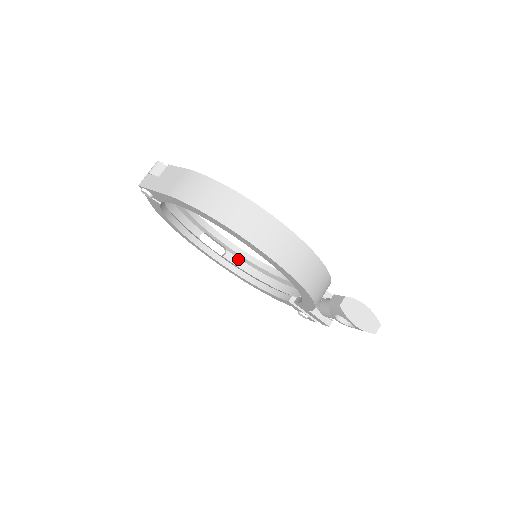
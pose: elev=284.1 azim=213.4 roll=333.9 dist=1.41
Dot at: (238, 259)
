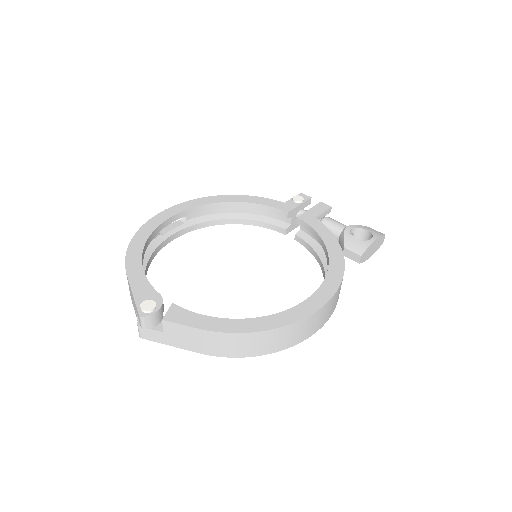
Dot at: occluded
